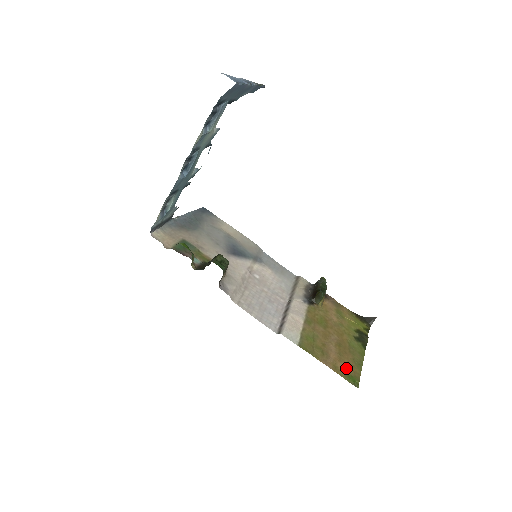
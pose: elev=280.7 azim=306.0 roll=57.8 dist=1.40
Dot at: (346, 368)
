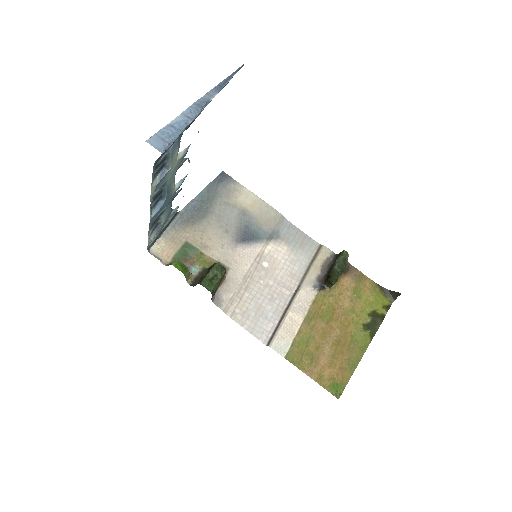
Dot at: (334, 375)
